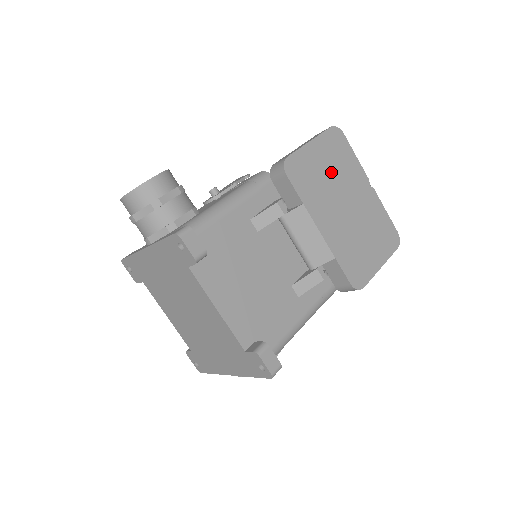
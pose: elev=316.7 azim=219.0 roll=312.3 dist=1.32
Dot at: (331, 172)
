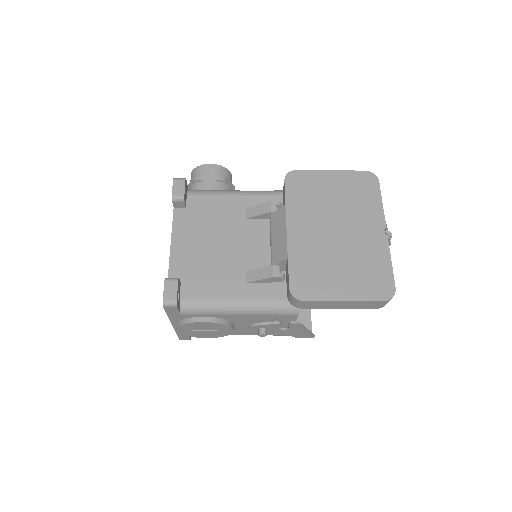
Dot at: (338, 199)
